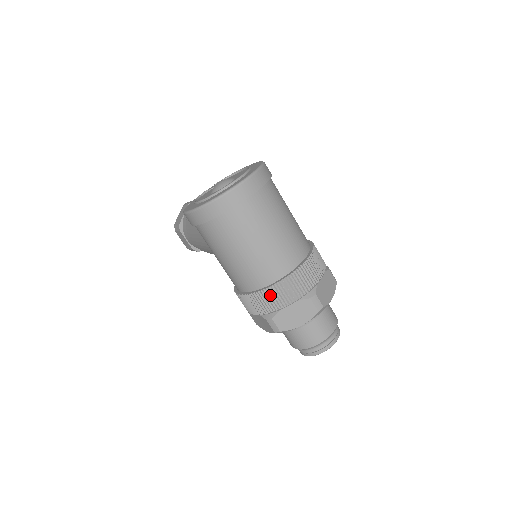
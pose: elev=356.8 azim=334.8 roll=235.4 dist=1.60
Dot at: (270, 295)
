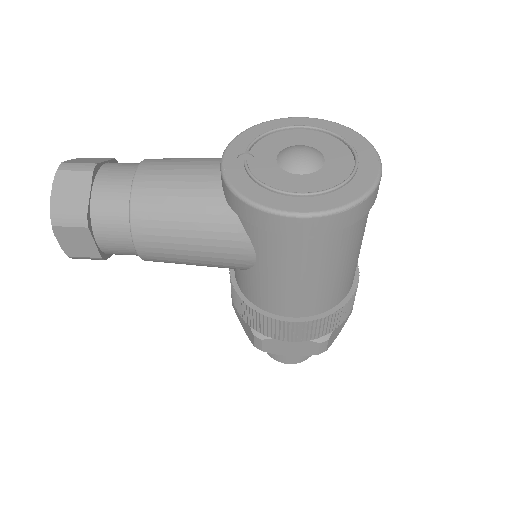
Dot at: (343, 312)
